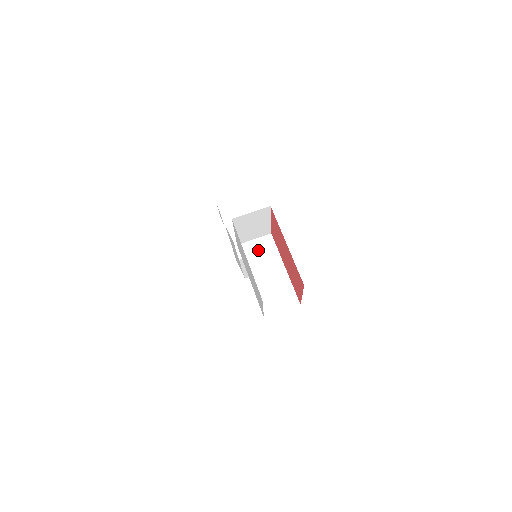
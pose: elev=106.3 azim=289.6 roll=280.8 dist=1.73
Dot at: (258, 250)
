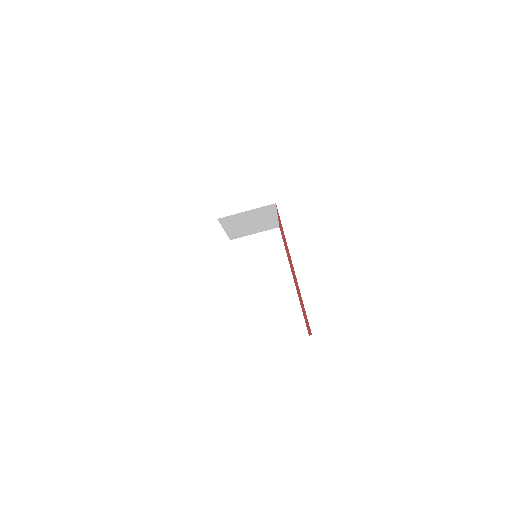
Dot at: (259, 250)
